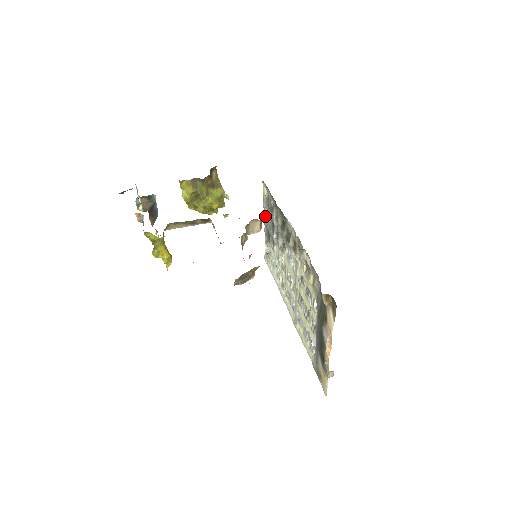
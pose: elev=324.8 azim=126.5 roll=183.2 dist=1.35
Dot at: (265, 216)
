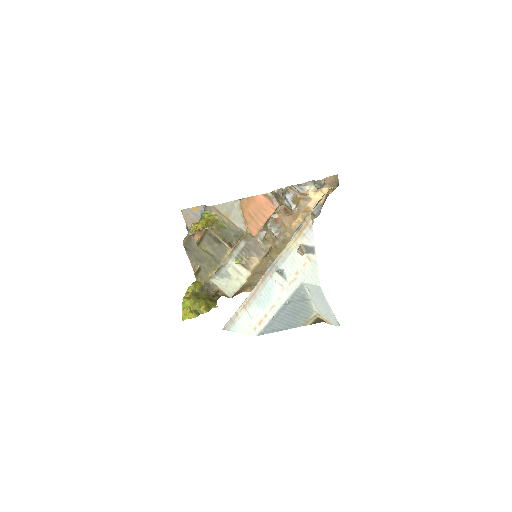
Dot at: occluded
